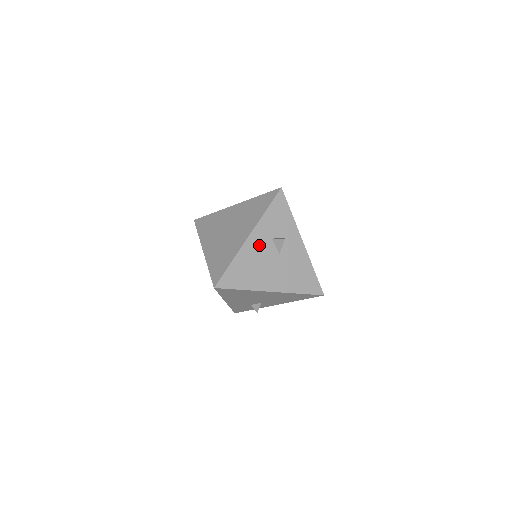
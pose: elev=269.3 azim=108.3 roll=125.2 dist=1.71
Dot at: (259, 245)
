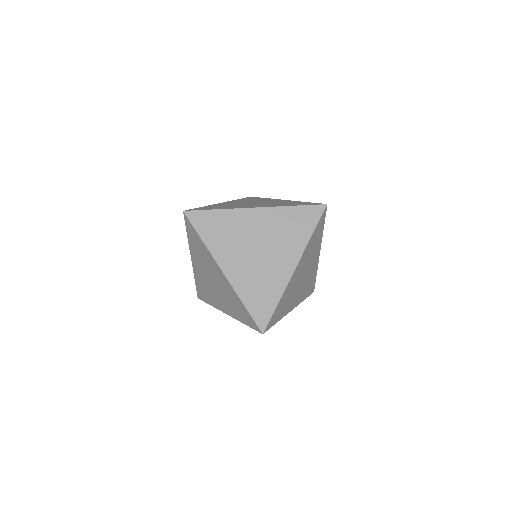
Dot at: occluded
